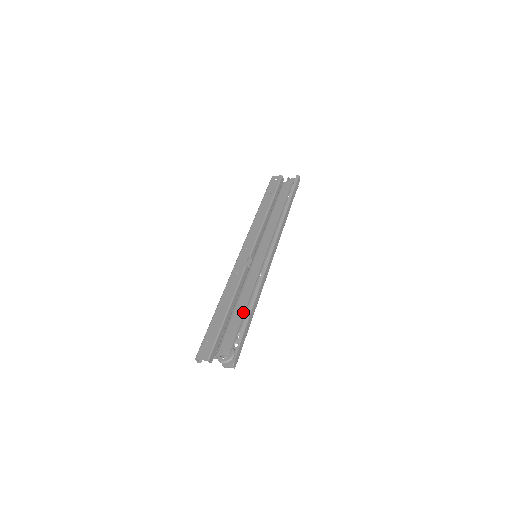
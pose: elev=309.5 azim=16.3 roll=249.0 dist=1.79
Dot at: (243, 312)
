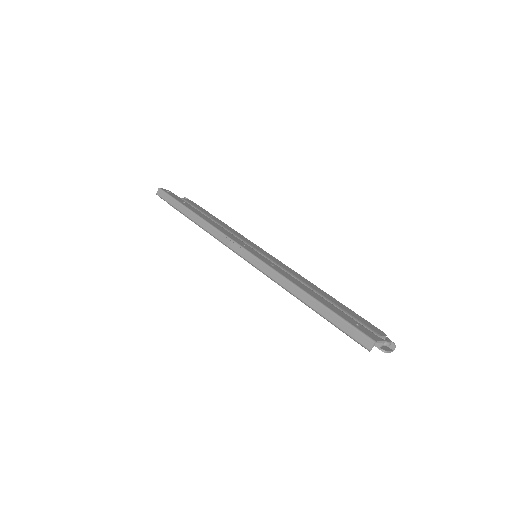
Dot at: occluded
